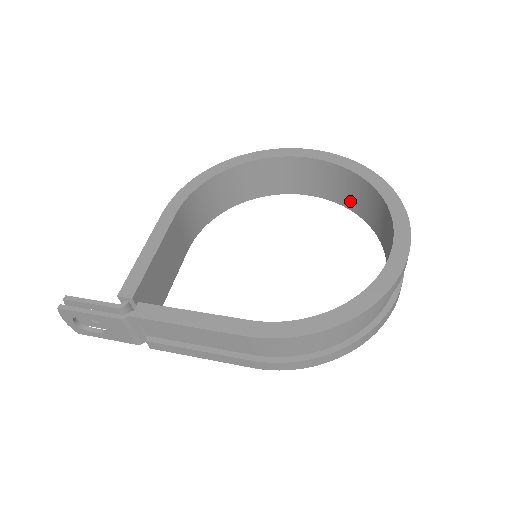
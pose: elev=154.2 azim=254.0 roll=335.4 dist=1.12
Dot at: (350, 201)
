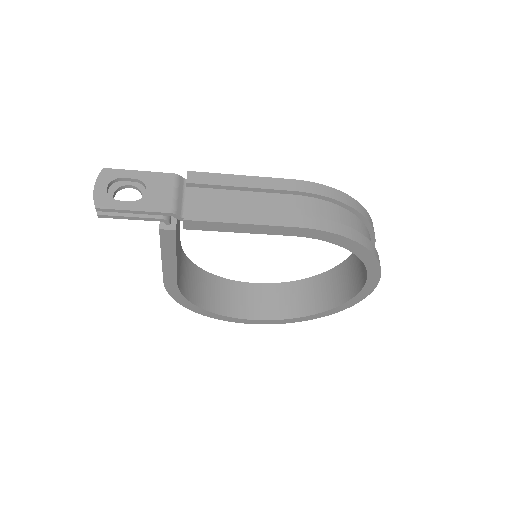
Dot at: (304, 307)
